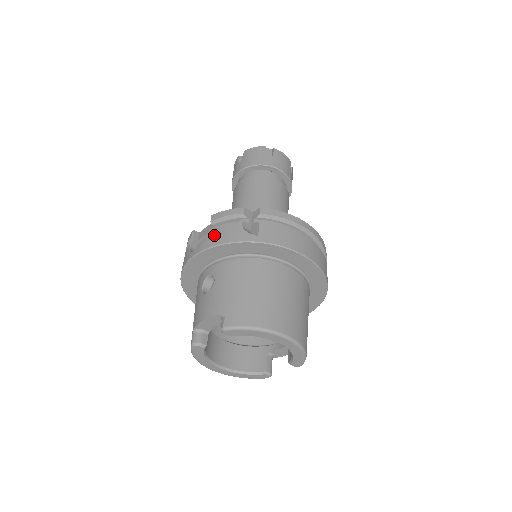
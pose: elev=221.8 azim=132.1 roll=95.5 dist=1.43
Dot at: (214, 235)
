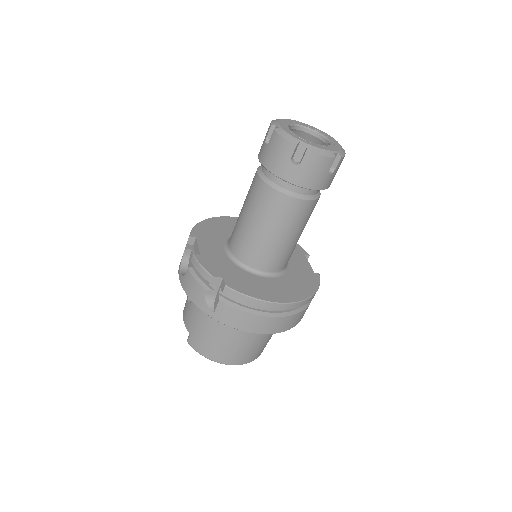
Dot at: (188, 282)
